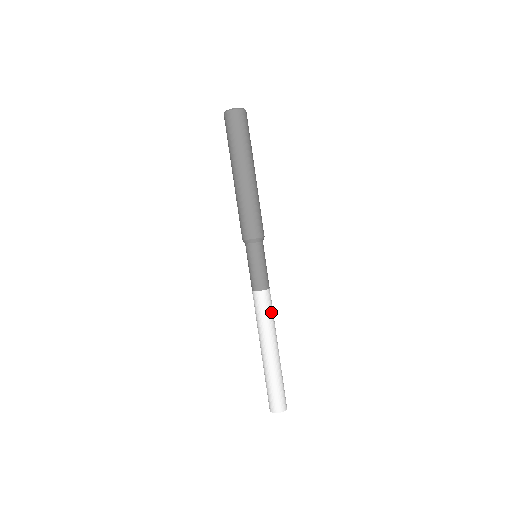
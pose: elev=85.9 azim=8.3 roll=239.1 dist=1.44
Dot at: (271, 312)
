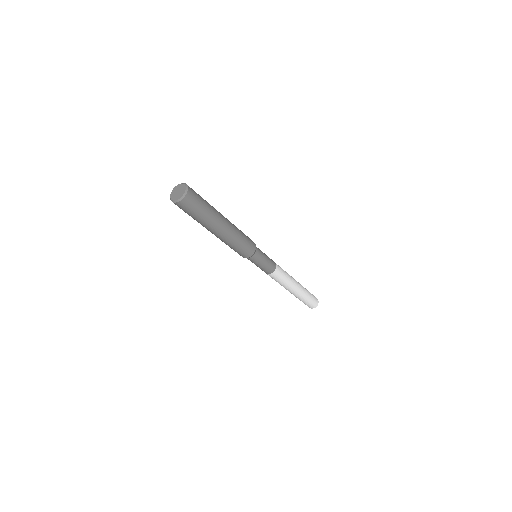
Dot at: (282, 279)
